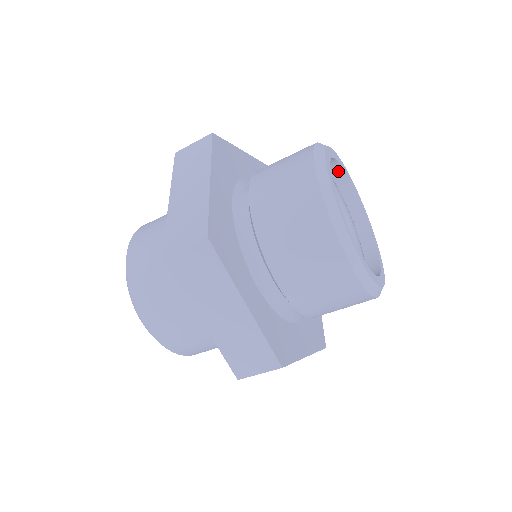
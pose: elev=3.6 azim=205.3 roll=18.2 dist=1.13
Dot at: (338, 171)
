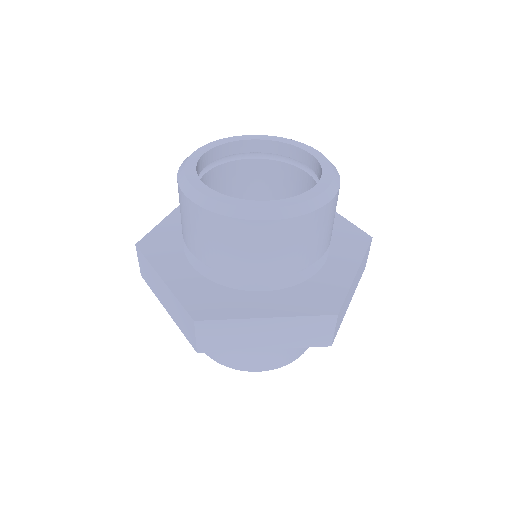
Dot at: (275, 146)
